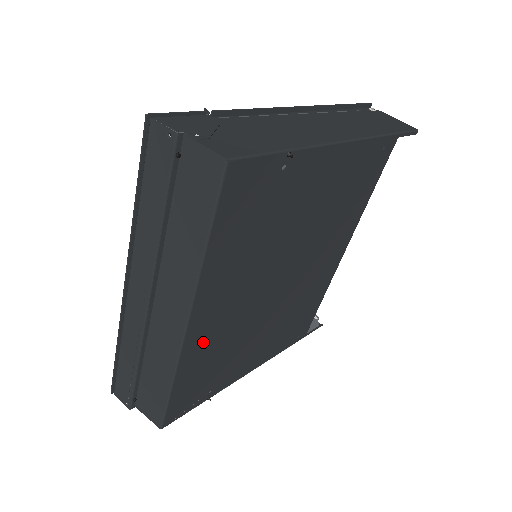
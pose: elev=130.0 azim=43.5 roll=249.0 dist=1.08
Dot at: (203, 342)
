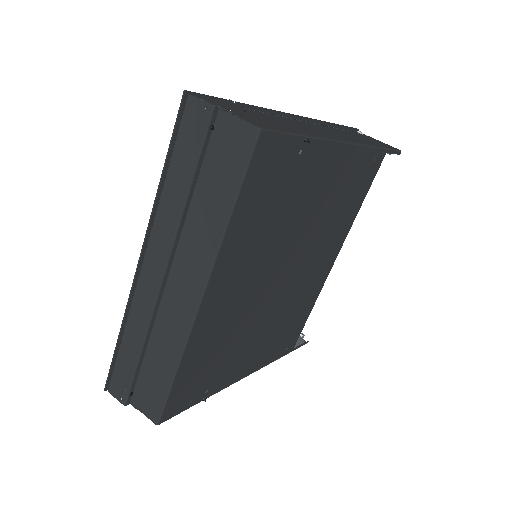
Dot at: (210, 326)
